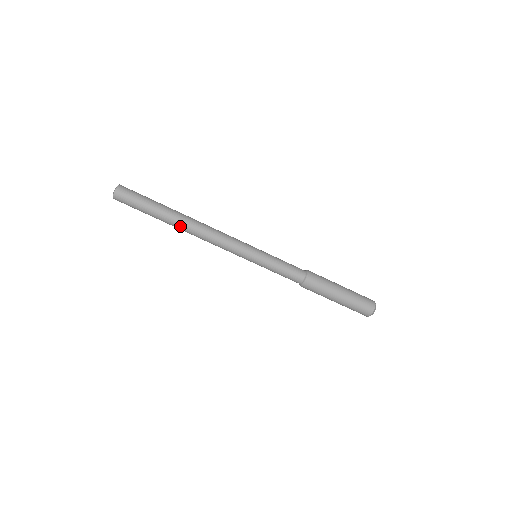
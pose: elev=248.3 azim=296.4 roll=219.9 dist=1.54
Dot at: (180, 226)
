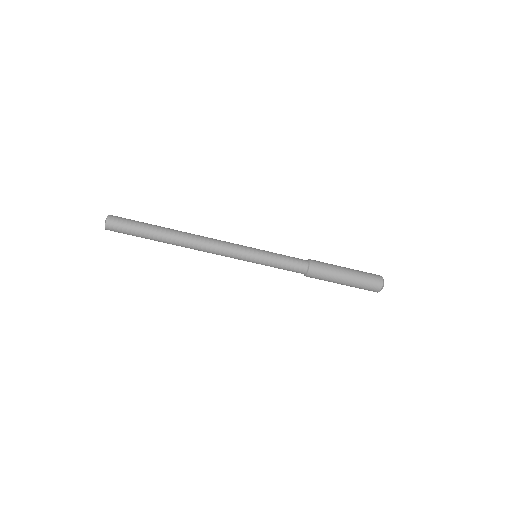
Dot at: (176, 241)
